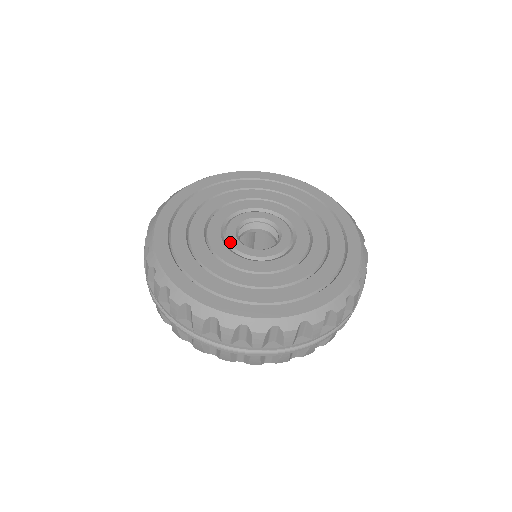
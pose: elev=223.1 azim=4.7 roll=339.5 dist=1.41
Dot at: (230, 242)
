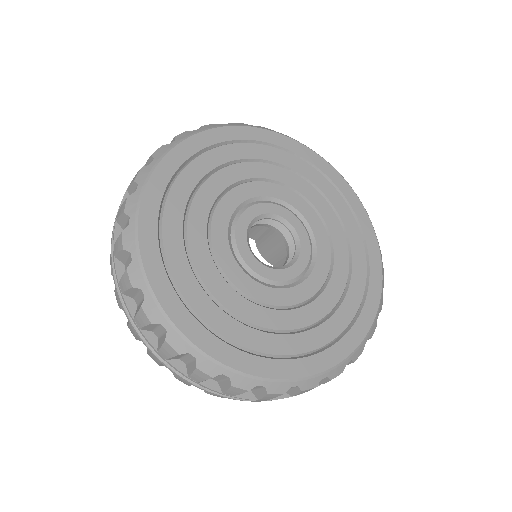
Dot at: (247, 263)
